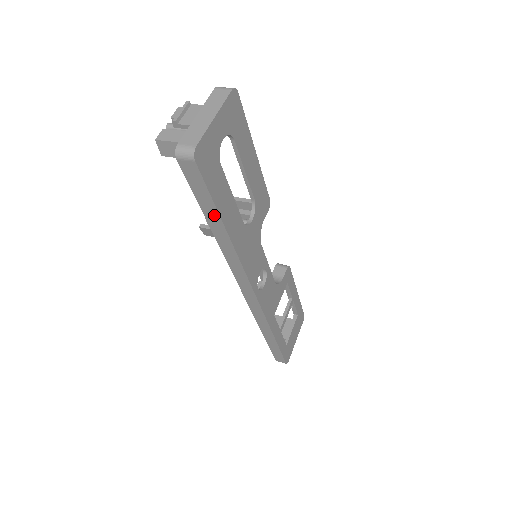
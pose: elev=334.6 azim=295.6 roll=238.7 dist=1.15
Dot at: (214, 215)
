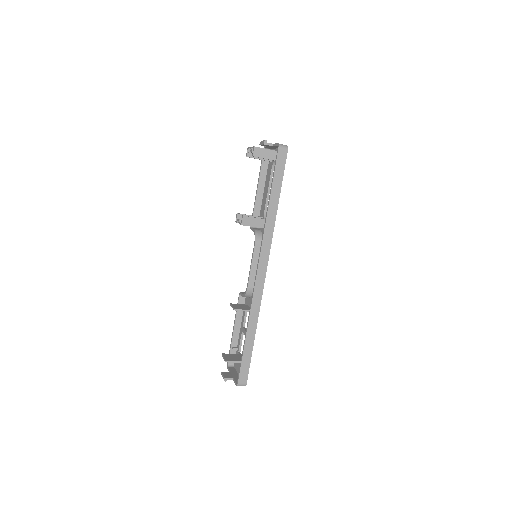
Dot at: (278, 189)
